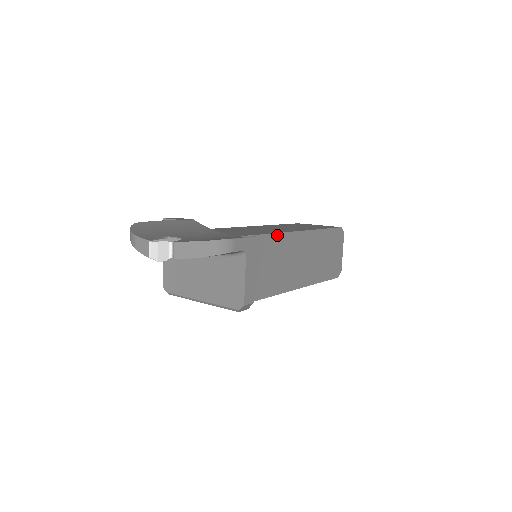
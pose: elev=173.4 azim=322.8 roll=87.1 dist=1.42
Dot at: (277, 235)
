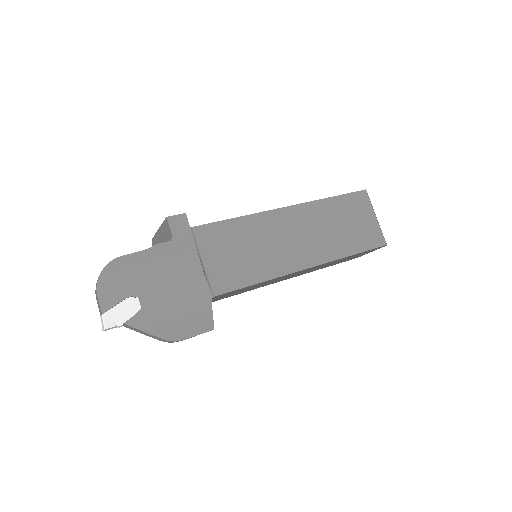
Dot at: (273, 279)
